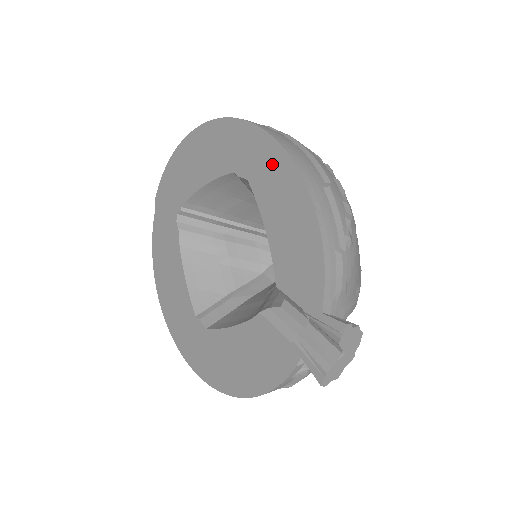
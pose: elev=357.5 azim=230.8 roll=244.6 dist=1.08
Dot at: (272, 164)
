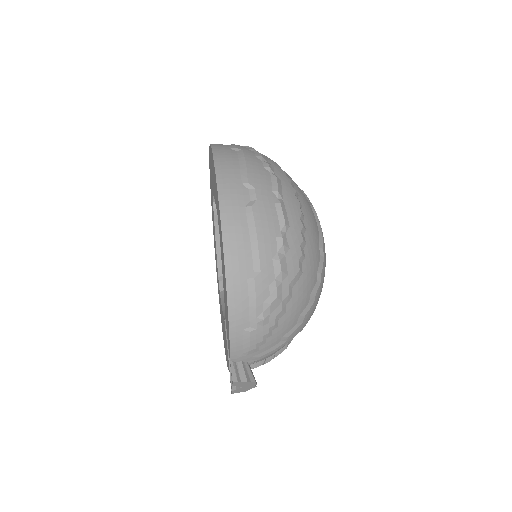
Dot at: (221, 242)
